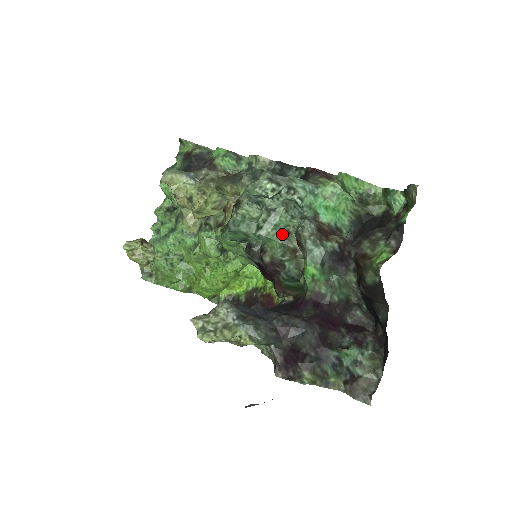
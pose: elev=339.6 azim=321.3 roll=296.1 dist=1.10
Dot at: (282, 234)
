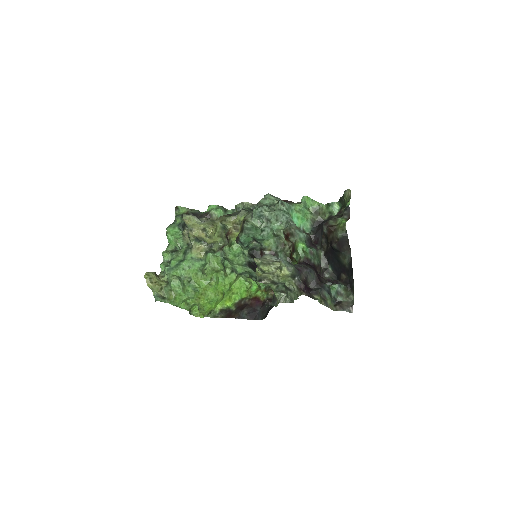
Dot at: (275, 235)
